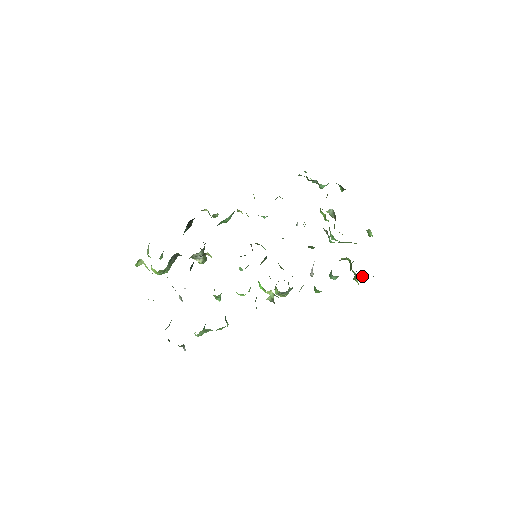
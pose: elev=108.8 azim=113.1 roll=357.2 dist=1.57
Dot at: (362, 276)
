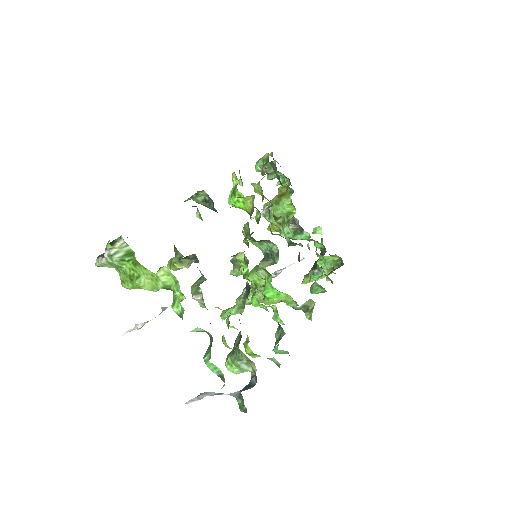
Dot at: occluded
